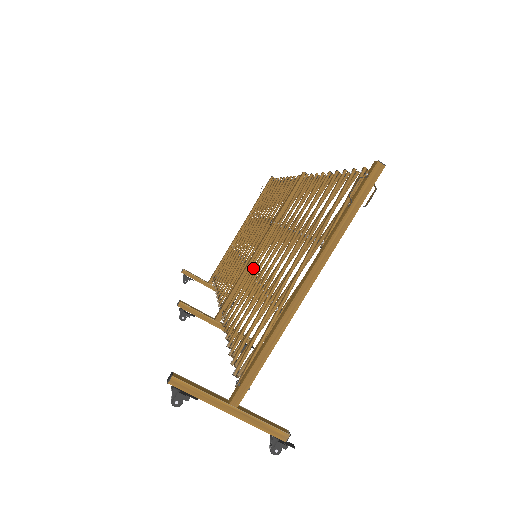
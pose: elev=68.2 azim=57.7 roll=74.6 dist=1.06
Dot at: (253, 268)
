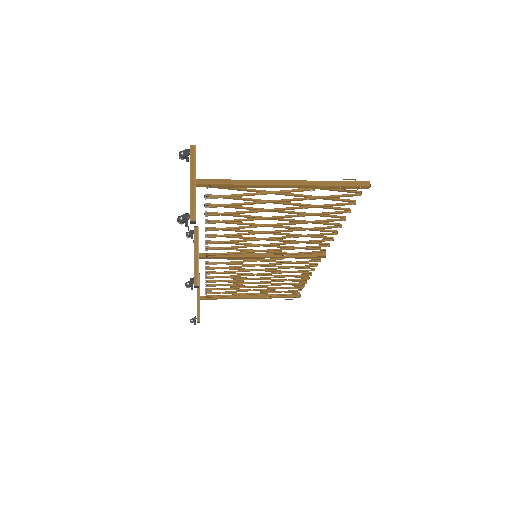
Dot at: (251, 243)
